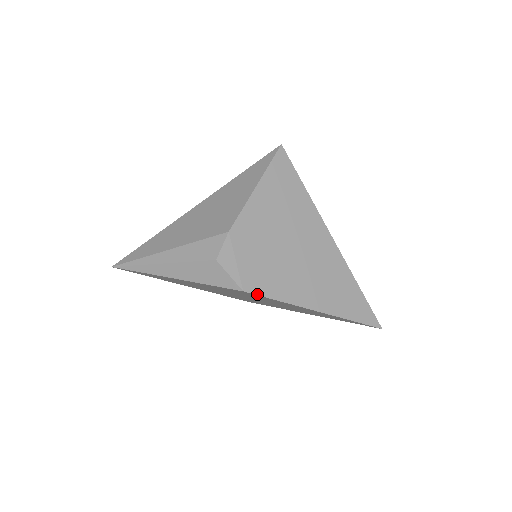
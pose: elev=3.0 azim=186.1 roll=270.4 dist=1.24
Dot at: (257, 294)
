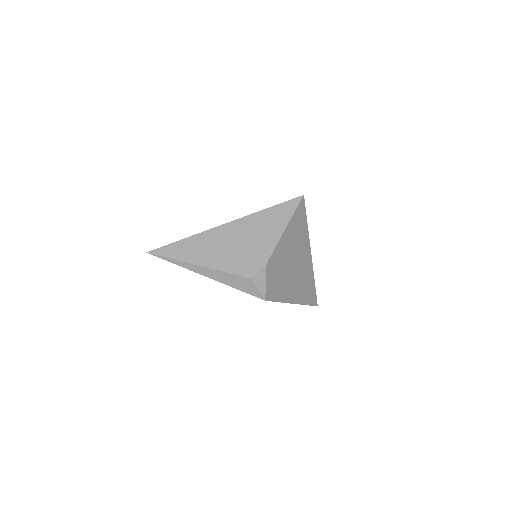
Dot at: occluded
